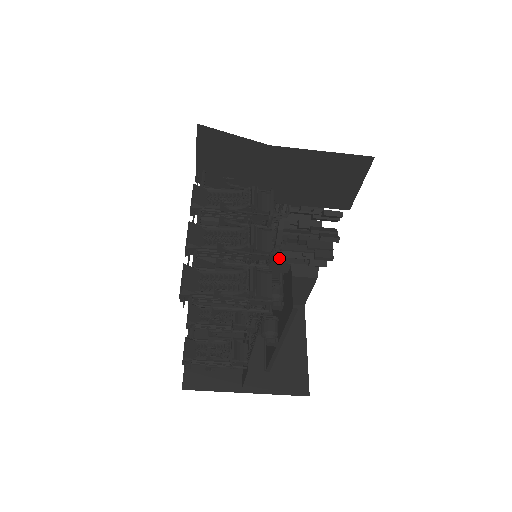
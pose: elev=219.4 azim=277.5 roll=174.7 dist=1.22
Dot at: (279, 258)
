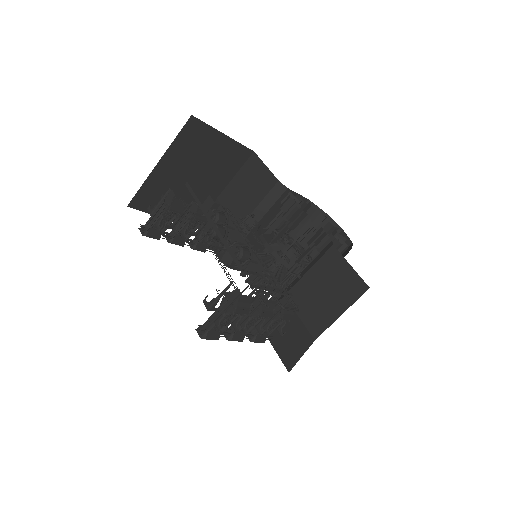
Dot at: (299, 263)
